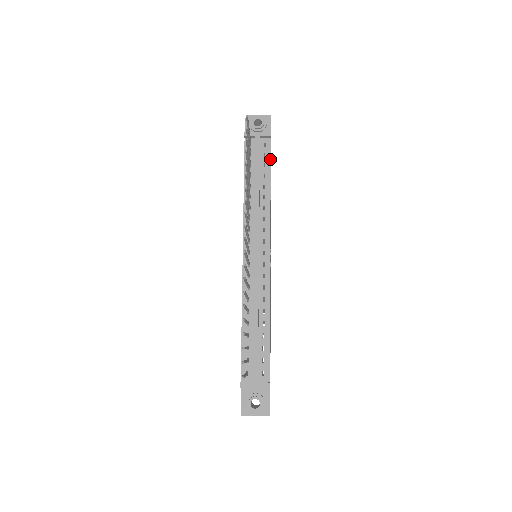
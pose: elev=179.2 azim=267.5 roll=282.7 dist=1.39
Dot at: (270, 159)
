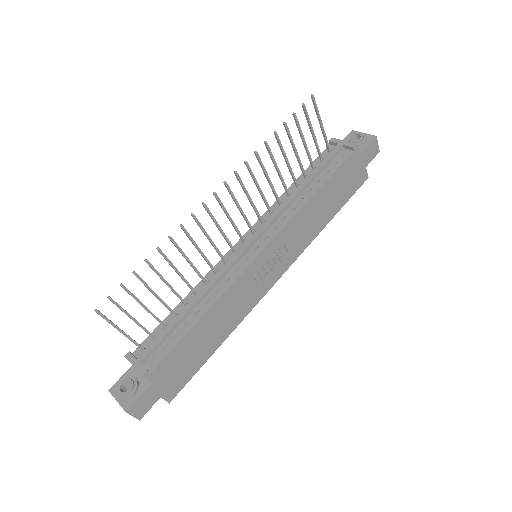
Dot at: (337, 169)
